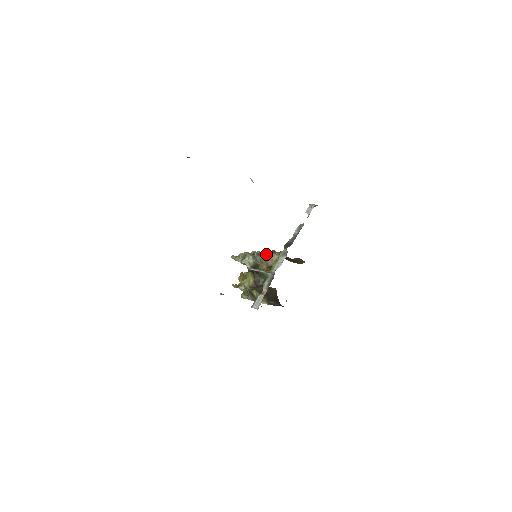
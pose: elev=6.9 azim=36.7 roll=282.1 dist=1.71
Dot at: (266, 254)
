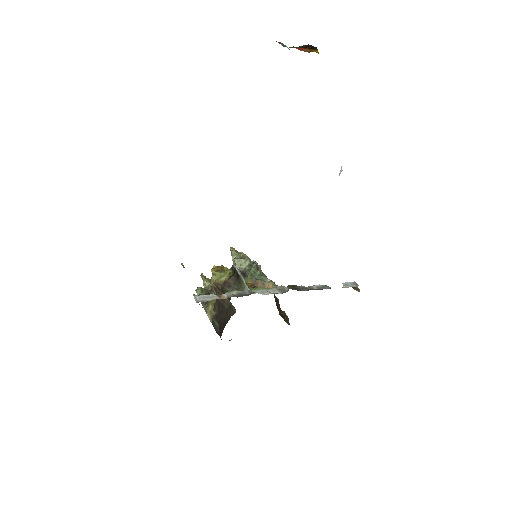
Dot at: occluded
